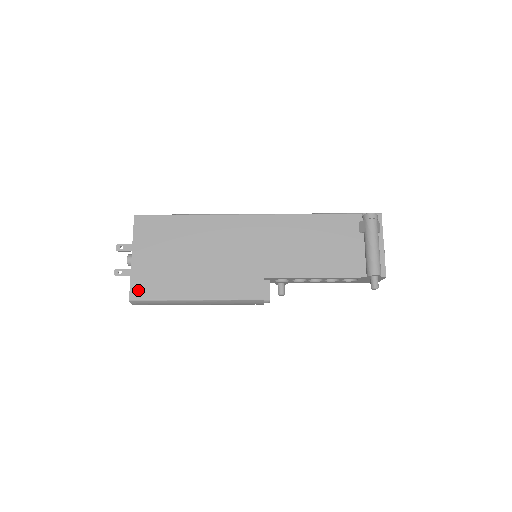
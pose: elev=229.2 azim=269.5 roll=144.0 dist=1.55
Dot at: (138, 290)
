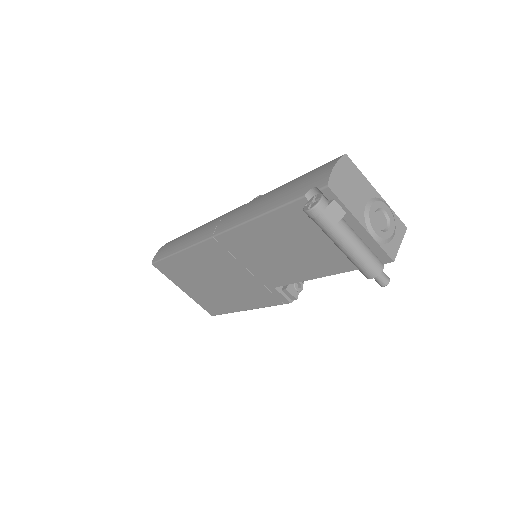
Dot at: (209, 310)
